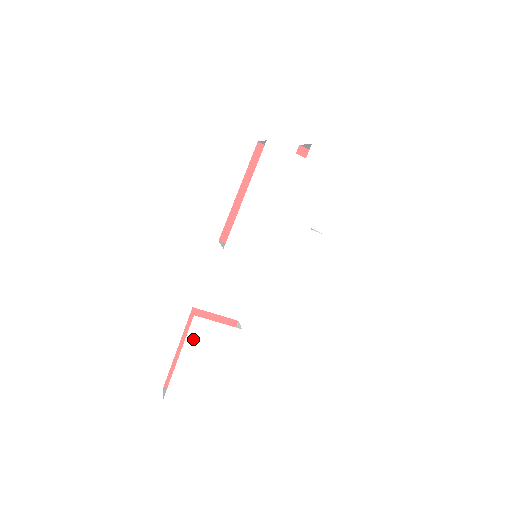
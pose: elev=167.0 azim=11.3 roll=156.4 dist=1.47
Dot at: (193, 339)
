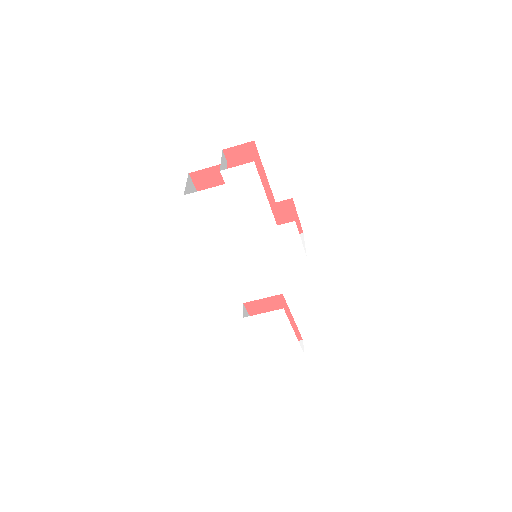
Dot at: (255, 329)
